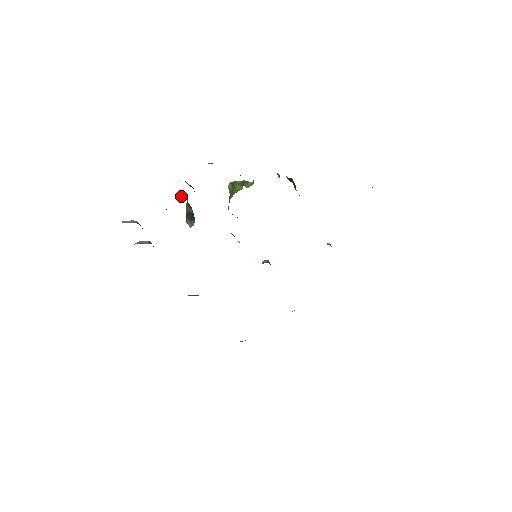
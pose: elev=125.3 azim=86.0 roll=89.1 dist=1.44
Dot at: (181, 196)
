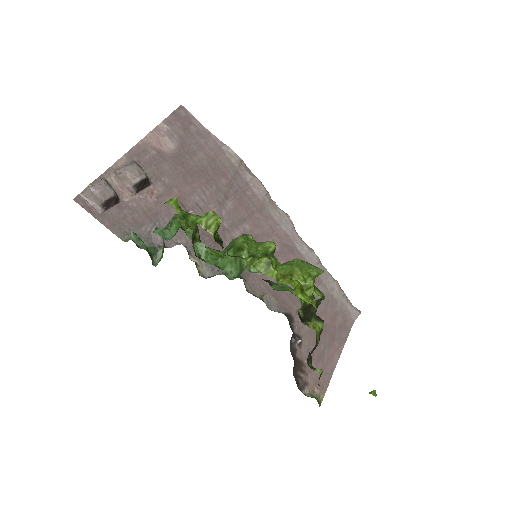
Dot at: (155, 229)
